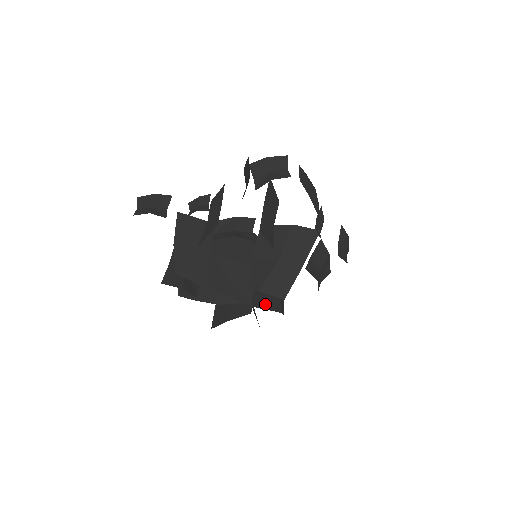
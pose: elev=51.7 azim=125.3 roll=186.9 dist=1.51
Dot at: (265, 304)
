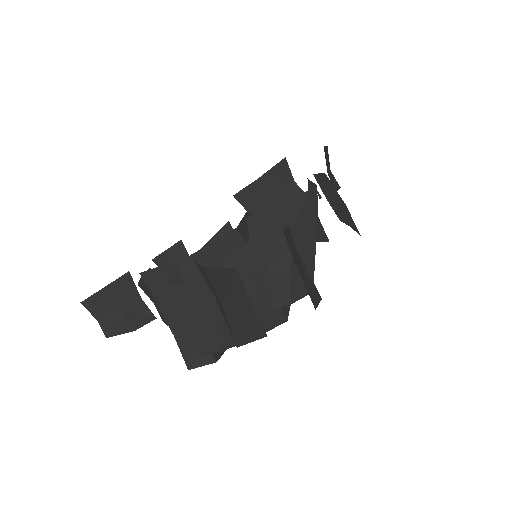
Dot at: occluded
